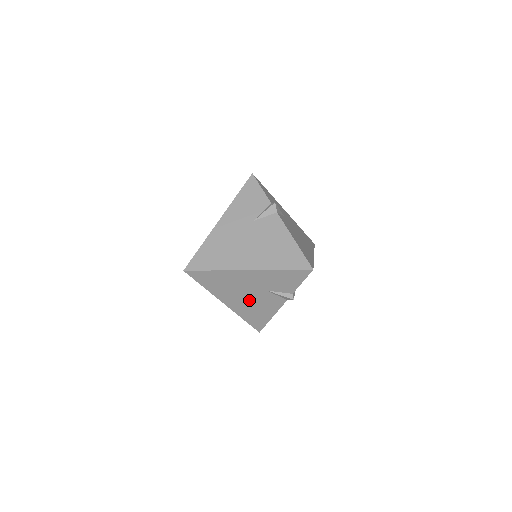
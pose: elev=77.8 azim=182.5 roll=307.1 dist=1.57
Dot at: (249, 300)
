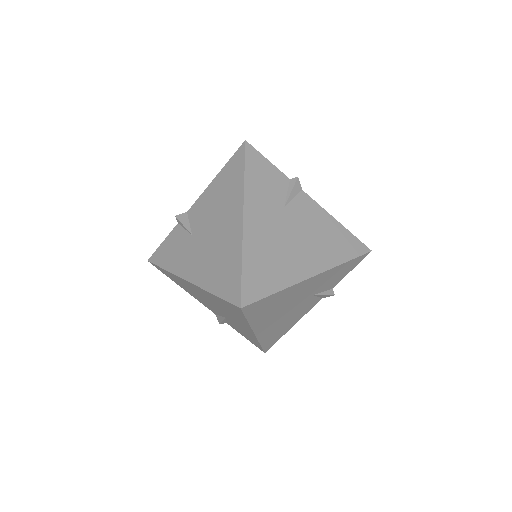
Dot at: (285, 316)
